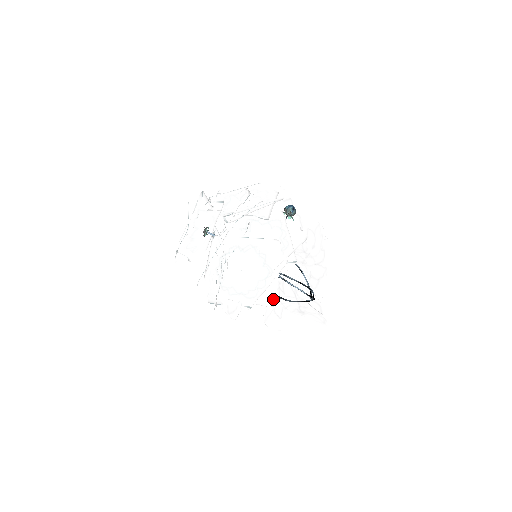
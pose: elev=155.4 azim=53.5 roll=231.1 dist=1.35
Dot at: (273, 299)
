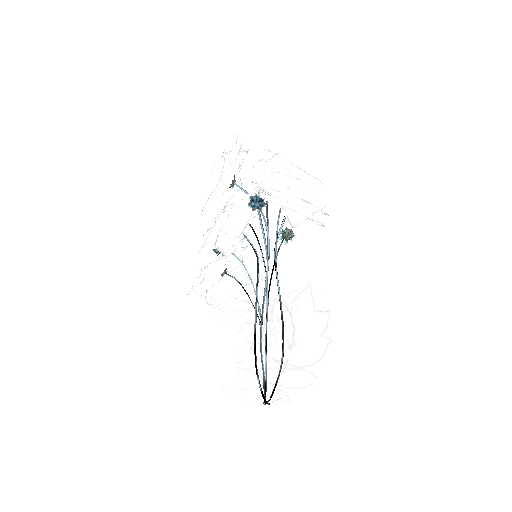
Dot at: (321, 218)
